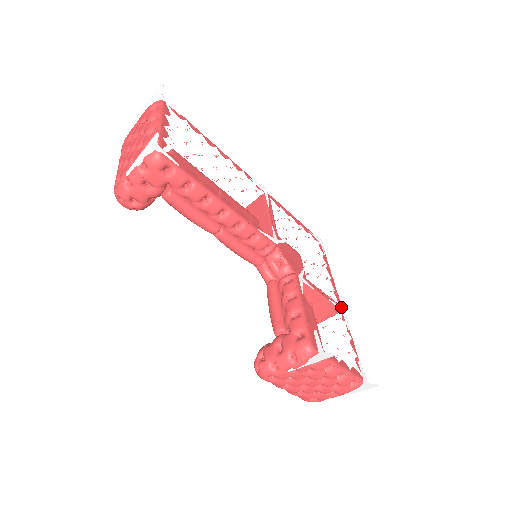
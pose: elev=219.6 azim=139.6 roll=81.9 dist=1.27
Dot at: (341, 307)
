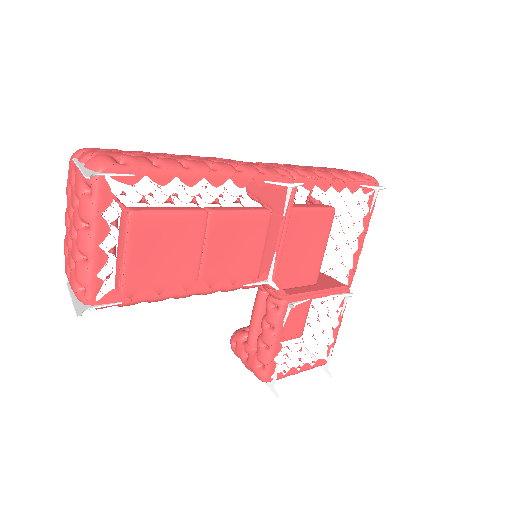
Dot at: occluded
